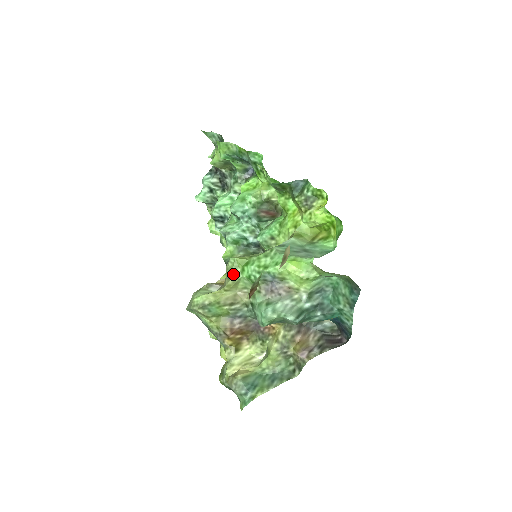
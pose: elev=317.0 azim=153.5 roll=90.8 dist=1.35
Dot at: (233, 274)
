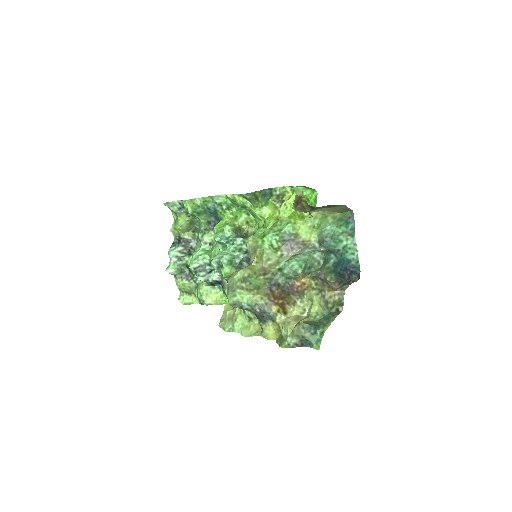
Dot at: (257, 247)
